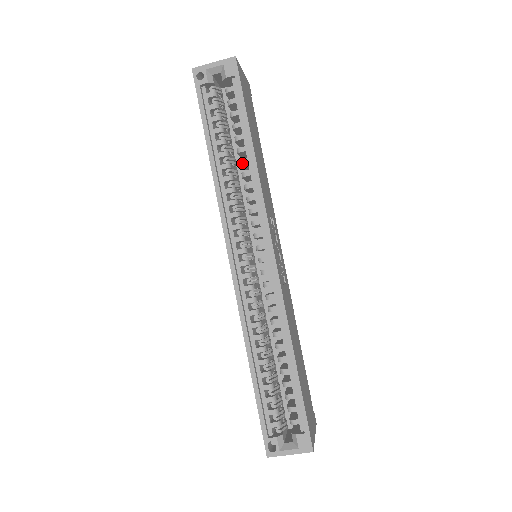
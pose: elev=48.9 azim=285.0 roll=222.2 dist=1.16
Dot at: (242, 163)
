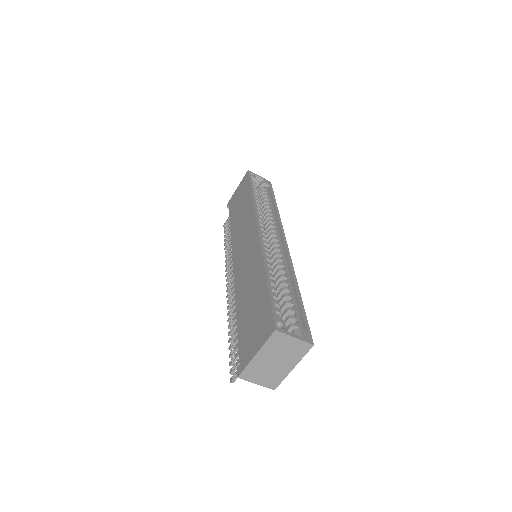
Dot at: (268, 208)
